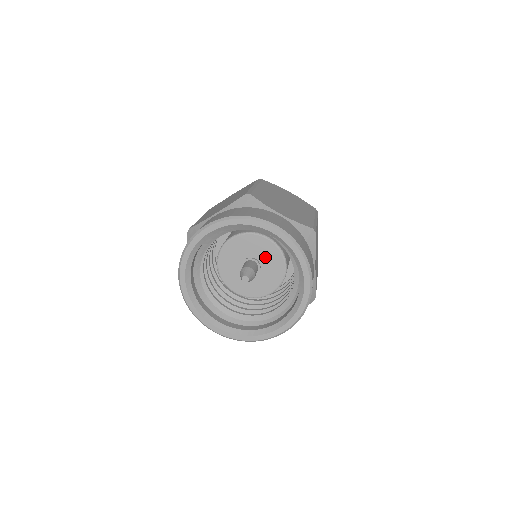
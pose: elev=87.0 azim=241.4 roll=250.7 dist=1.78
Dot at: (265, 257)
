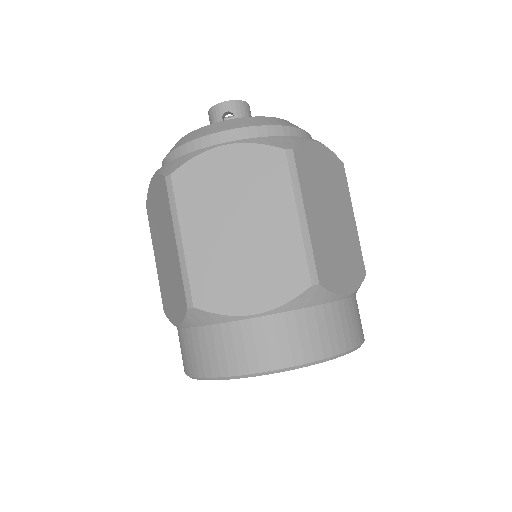
Dot at: occluded
